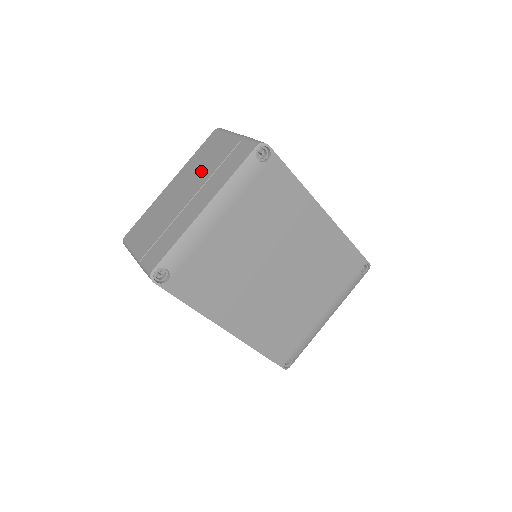
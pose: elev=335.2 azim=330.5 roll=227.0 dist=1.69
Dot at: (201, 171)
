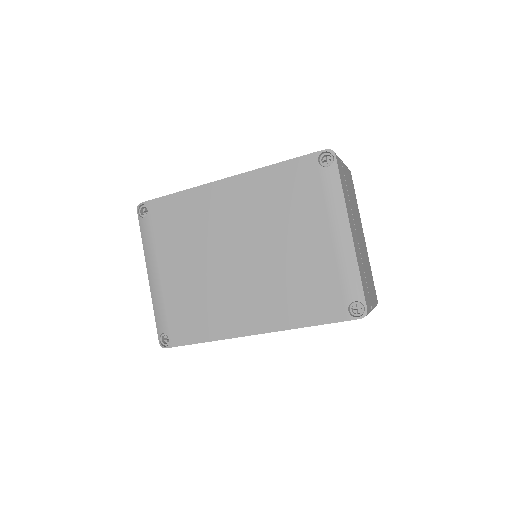
Dot at: occluded
